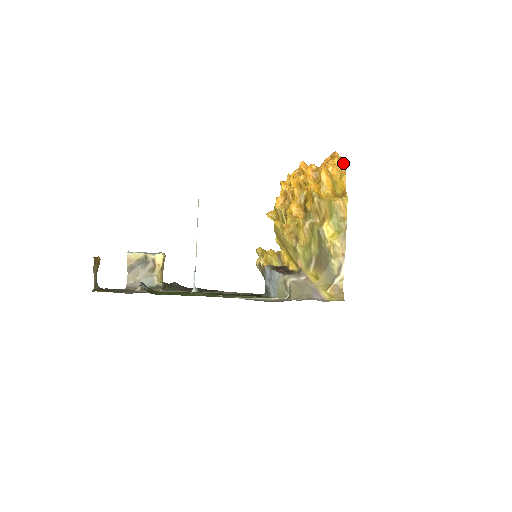
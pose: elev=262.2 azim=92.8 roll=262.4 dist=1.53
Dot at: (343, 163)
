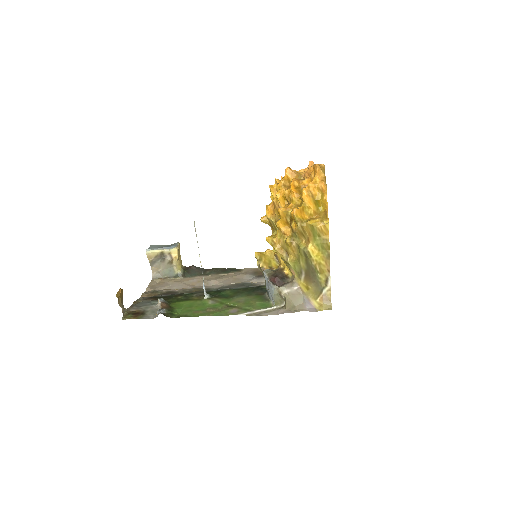
Dot at: (324, 181)
